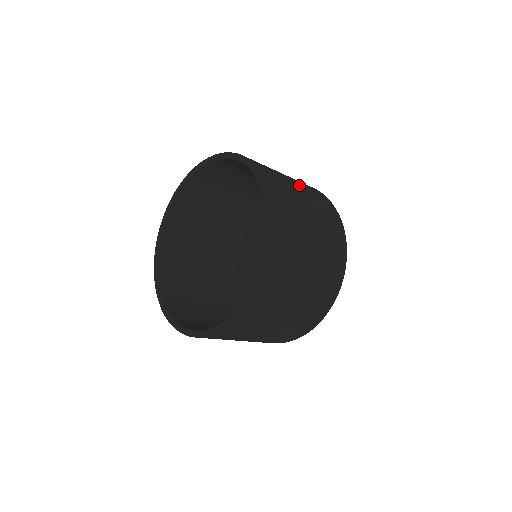
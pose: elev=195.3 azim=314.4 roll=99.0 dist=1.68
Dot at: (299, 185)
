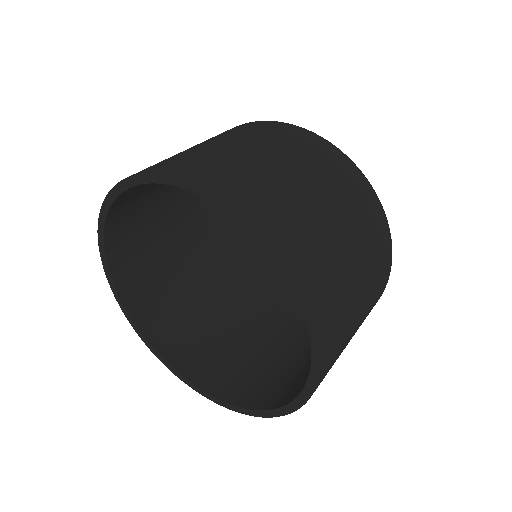
Dot at: (299, 170)
